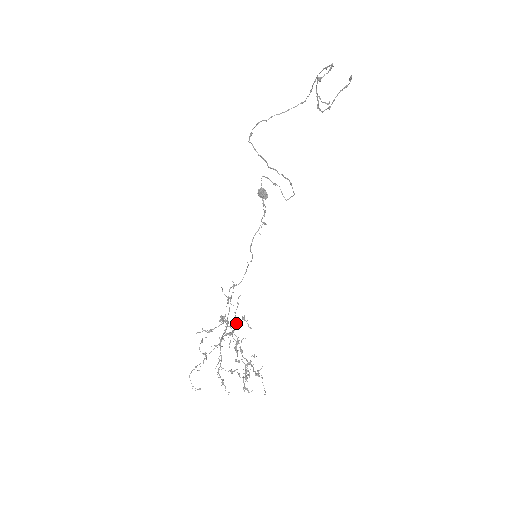
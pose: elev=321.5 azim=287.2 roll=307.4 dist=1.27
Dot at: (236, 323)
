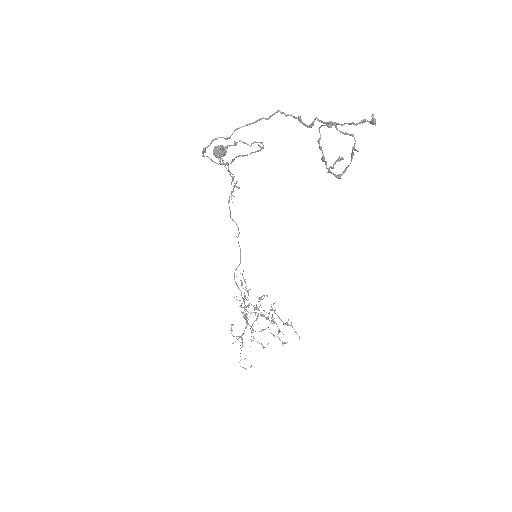
Dot at: occluded
